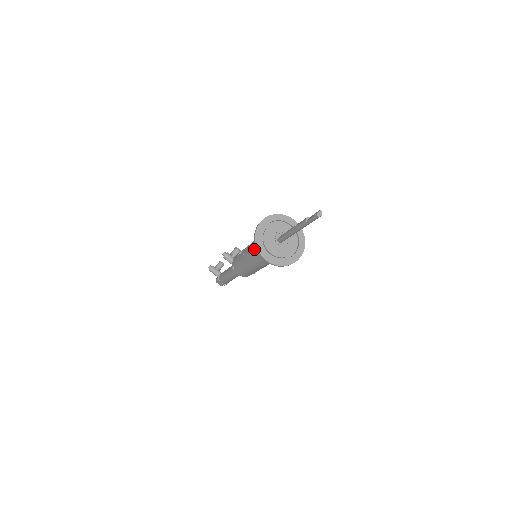
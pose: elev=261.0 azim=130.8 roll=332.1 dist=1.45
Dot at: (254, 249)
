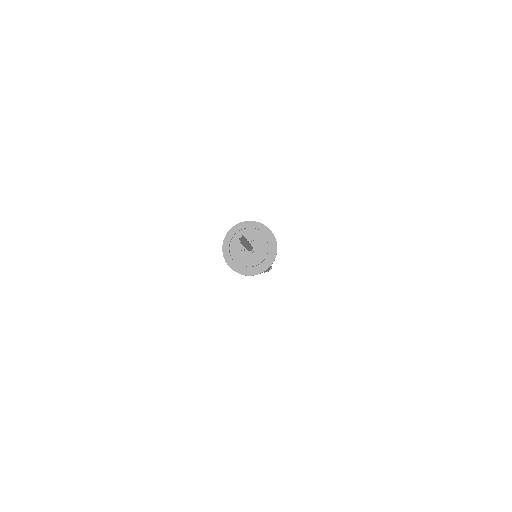
Dot at: occluded
